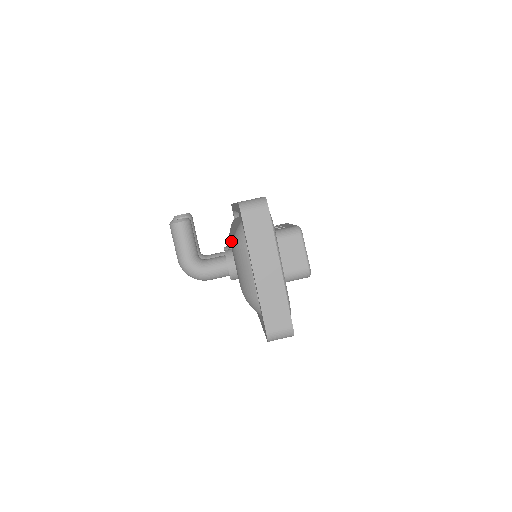
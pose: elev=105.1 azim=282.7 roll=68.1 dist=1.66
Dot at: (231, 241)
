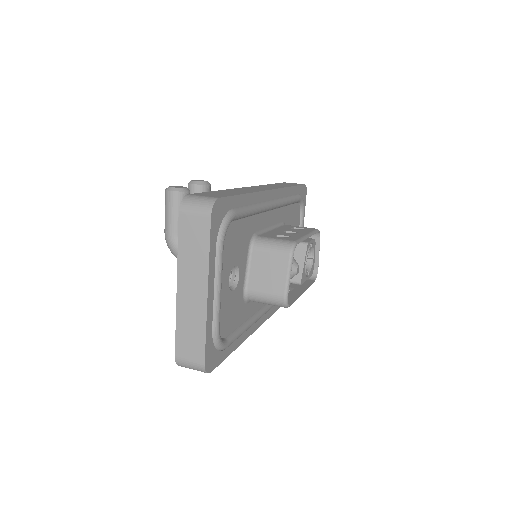
Dot at: occluded
